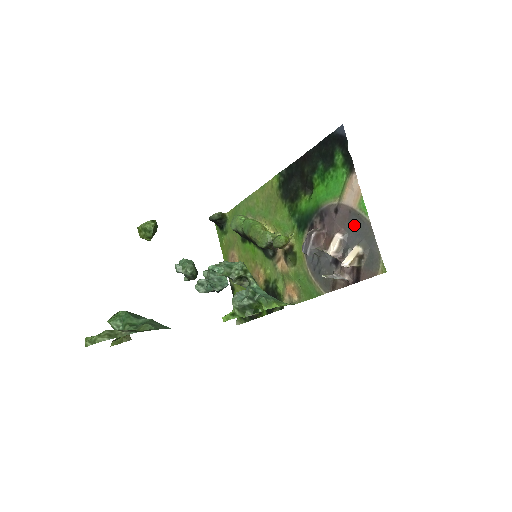
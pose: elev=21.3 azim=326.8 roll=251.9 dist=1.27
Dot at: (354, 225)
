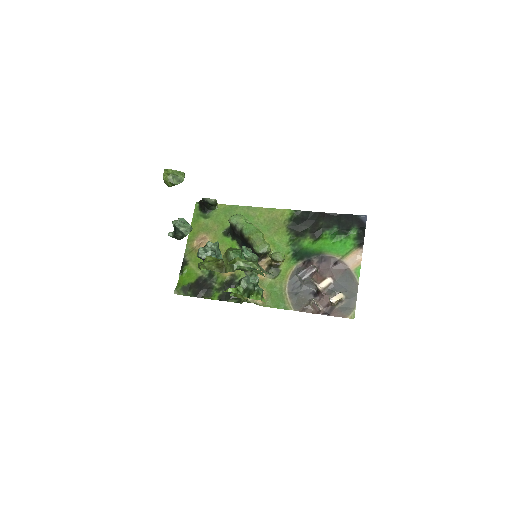
Dot at: (345, 279)
